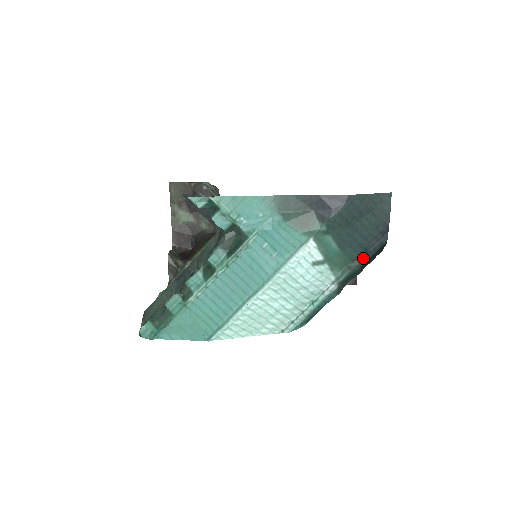
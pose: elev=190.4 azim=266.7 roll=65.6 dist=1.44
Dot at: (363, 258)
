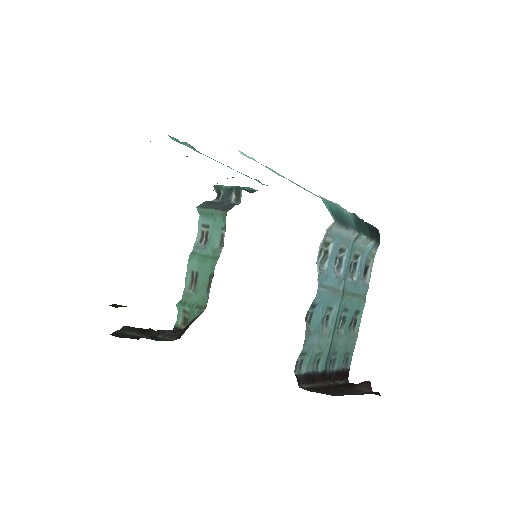
Dot at: occluded
